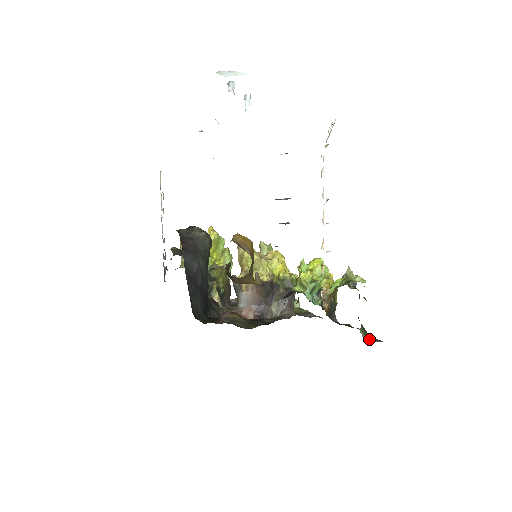
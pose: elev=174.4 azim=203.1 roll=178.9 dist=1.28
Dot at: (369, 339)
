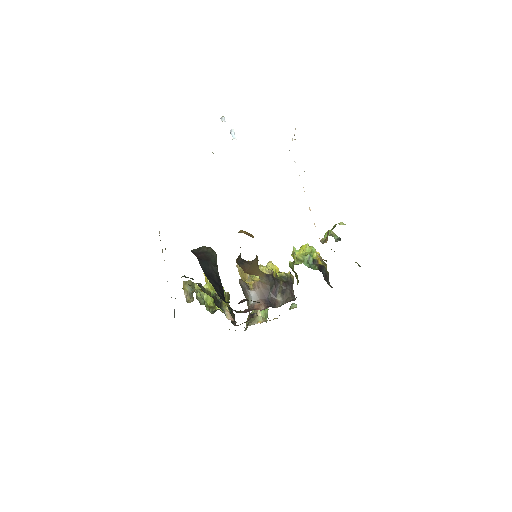
Dot at: occluded
